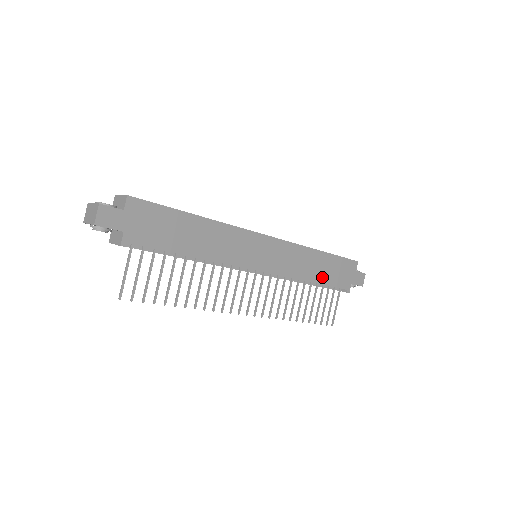
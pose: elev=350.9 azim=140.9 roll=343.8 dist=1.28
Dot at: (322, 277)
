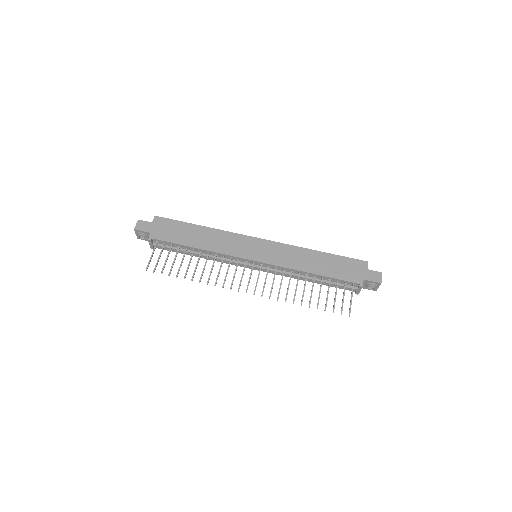
Dot at: (323, 271)
